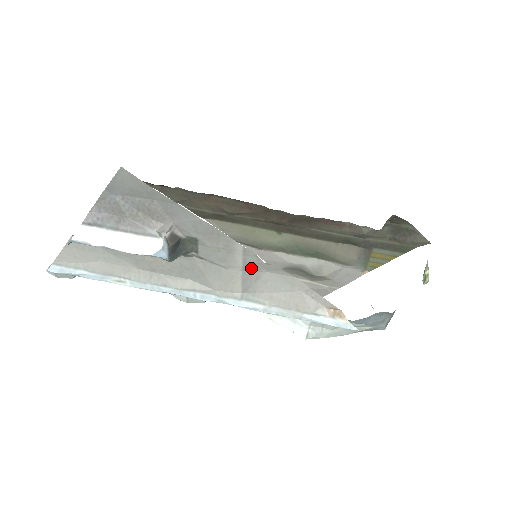
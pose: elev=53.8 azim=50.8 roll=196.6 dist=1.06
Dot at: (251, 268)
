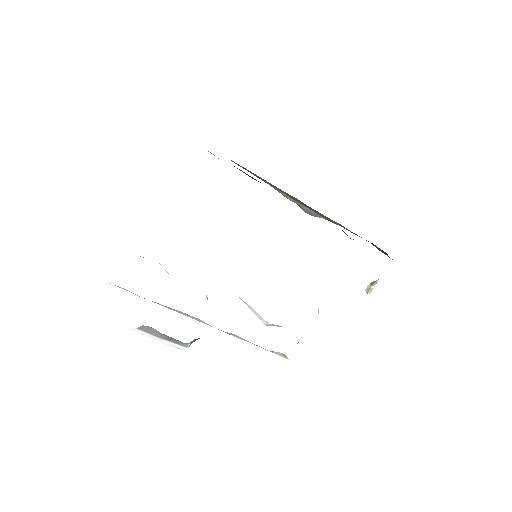
Dot at: occluded
